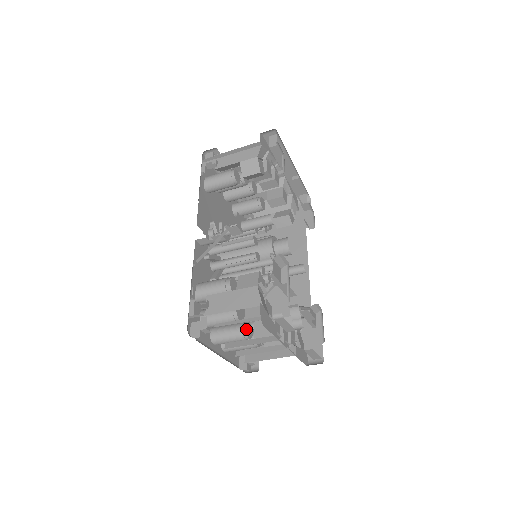
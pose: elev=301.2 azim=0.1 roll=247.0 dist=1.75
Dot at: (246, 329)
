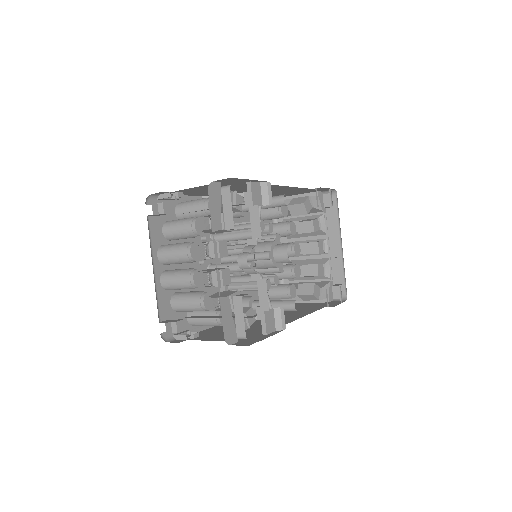
Dot at: (195, 244)
